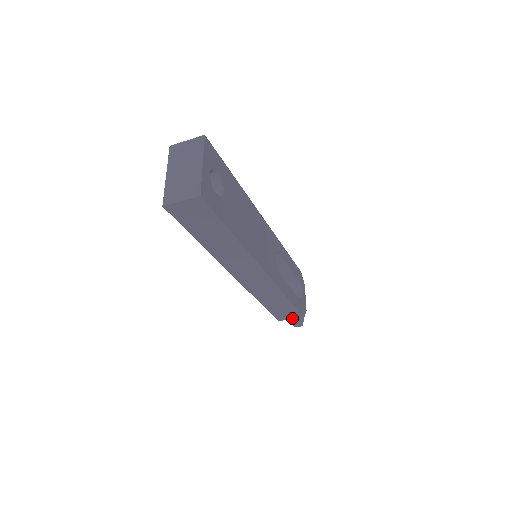
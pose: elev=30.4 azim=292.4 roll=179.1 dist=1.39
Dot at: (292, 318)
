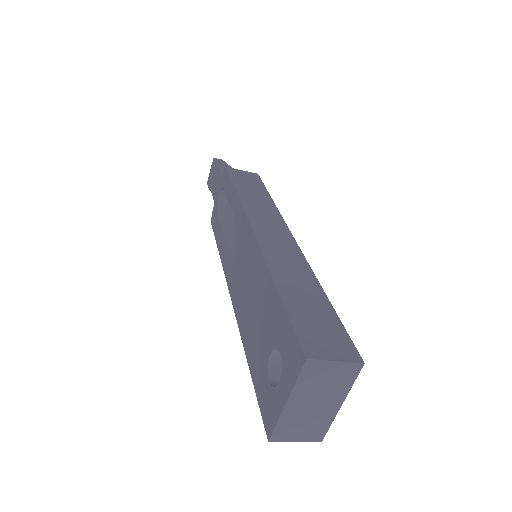
Dot at: occluded
